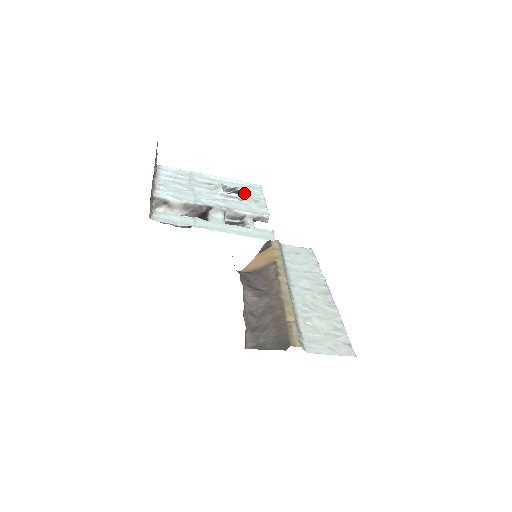
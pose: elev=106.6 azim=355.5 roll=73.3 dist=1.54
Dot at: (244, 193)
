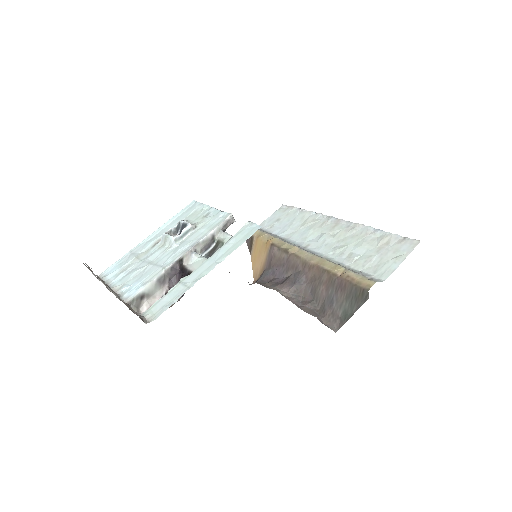
Dot at: (190, 220)
